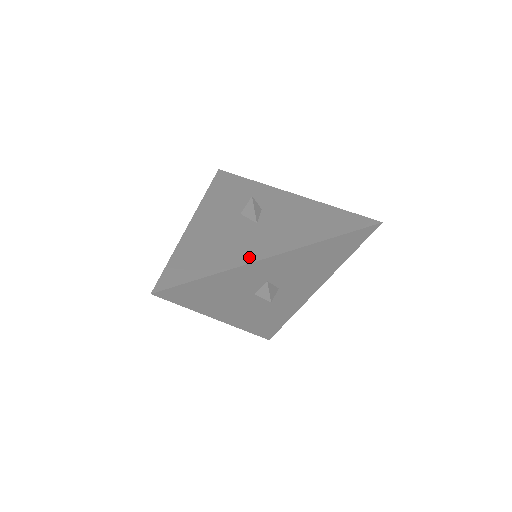
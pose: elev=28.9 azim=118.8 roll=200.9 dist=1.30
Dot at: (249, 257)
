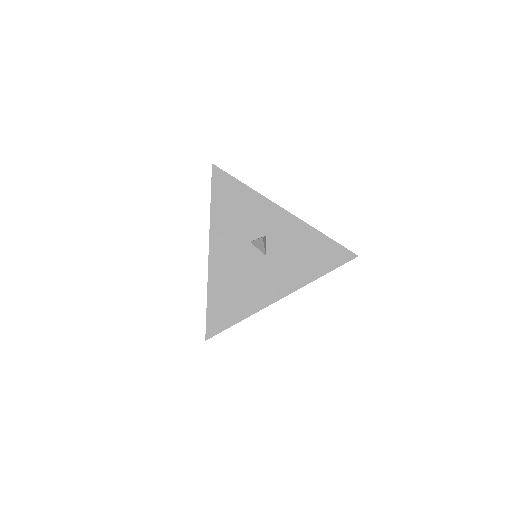
Dot at: (268, 299)
